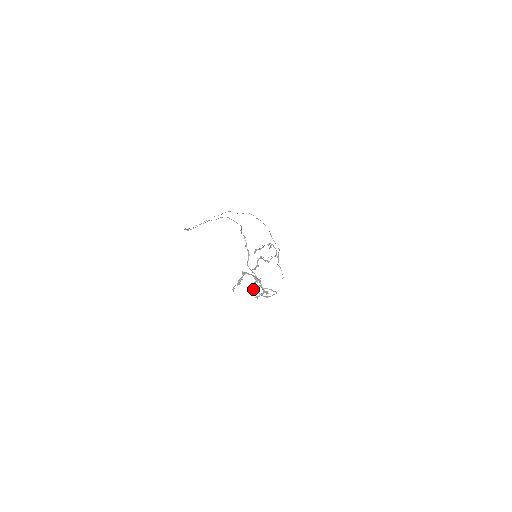
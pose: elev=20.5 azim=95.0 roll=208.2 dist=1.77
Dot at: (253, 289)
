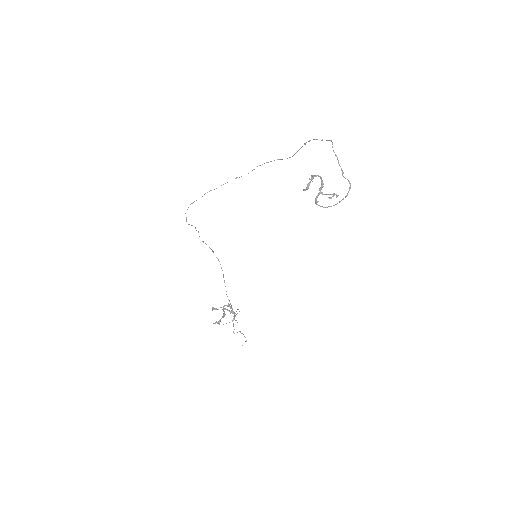
Dot at: occluded
